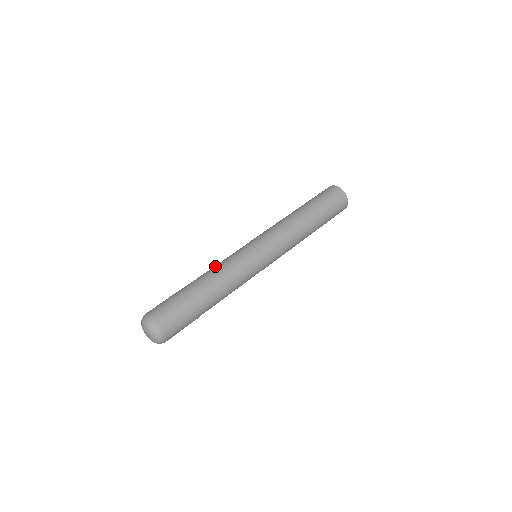
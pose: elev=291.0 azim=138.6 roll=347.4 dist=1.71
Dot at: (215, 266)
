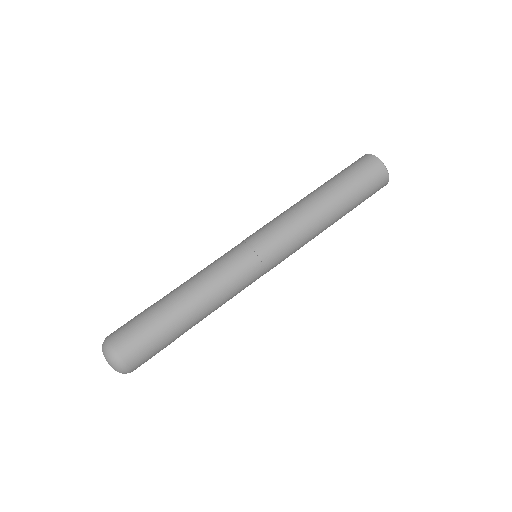
Dot at: (198, 272)
